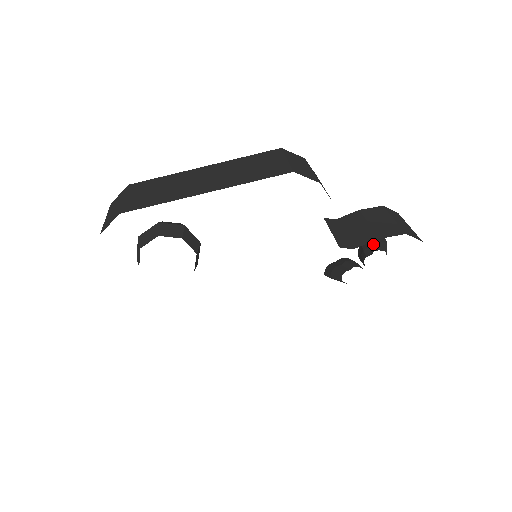
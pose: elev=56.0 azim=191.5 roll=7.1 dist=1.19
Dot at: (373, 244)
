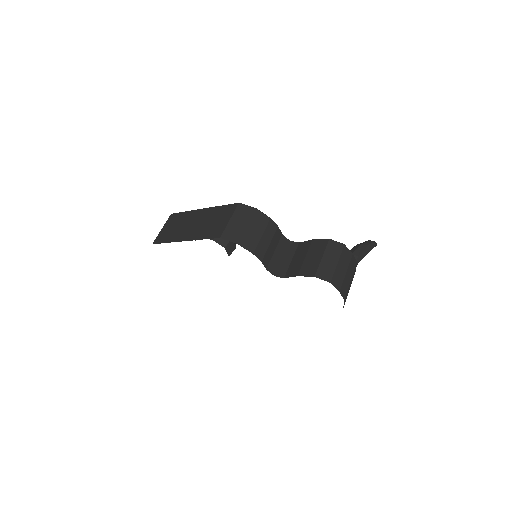
Dot at: occluded
